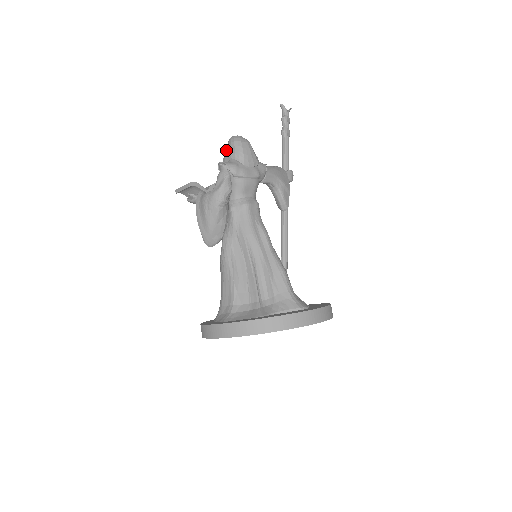
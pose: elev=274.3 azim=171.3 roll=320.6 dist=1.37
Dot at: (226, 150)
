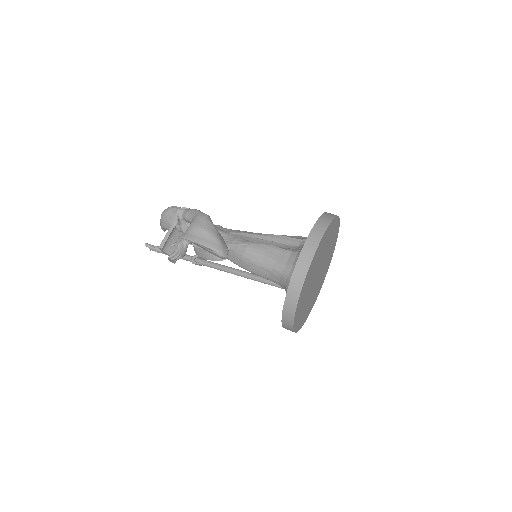
Dot at: (168, 217)
